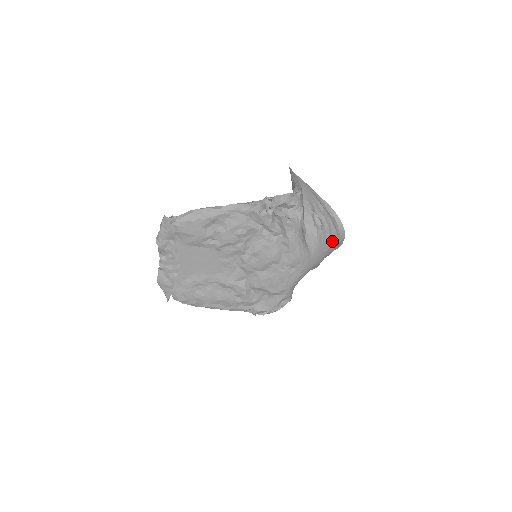
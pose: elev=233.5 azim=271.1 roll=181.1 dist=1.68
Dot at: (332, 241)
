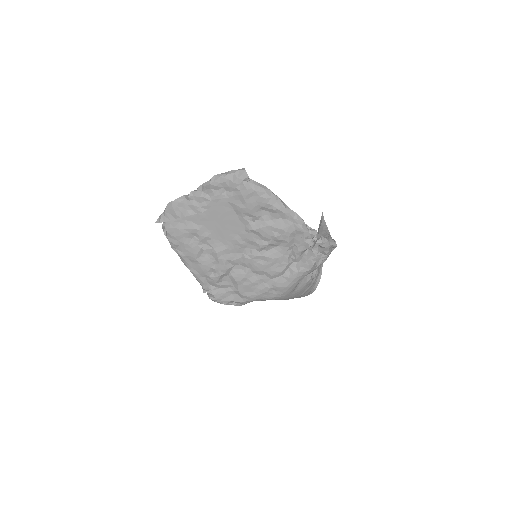
Dot at: (306, 293)
